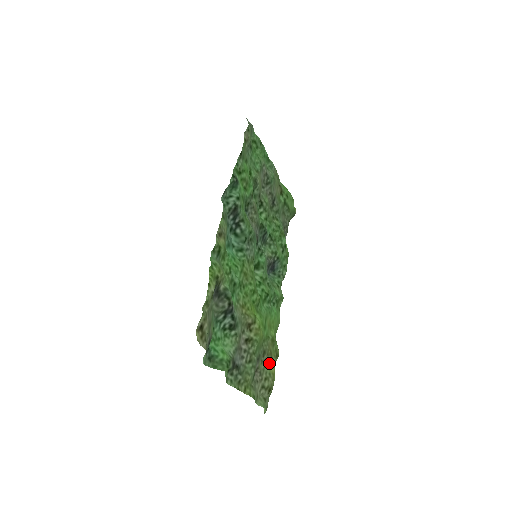
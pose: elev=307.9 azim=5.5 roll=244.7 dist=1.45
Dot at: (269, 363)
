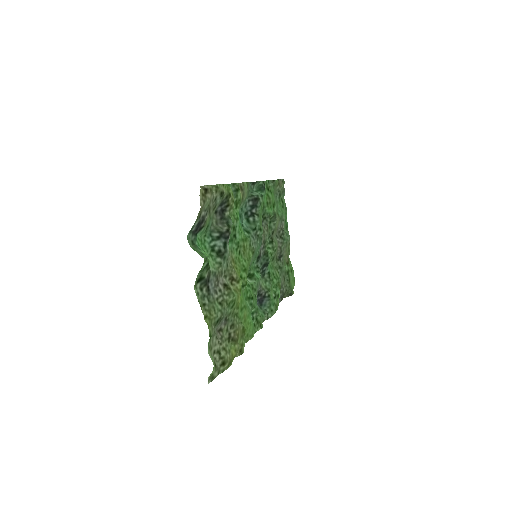
Dot at: (233, 342)
